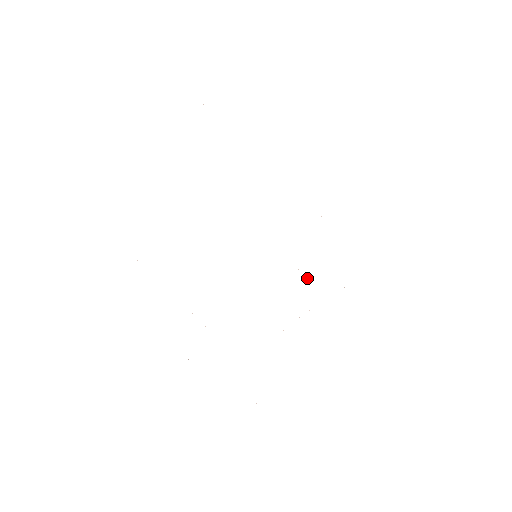
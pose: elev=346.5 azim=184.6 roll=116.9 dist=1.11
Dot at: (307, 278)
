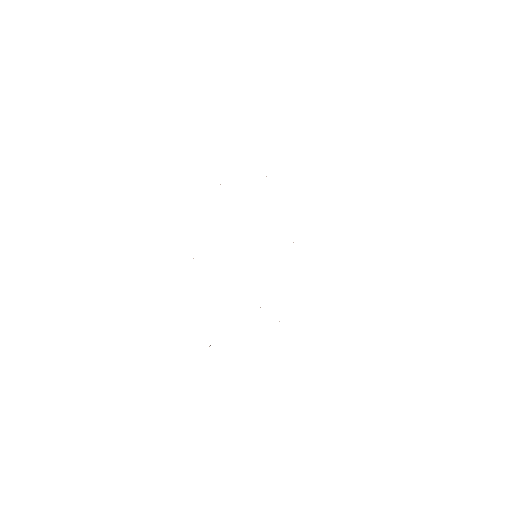
Dot at: occluded
